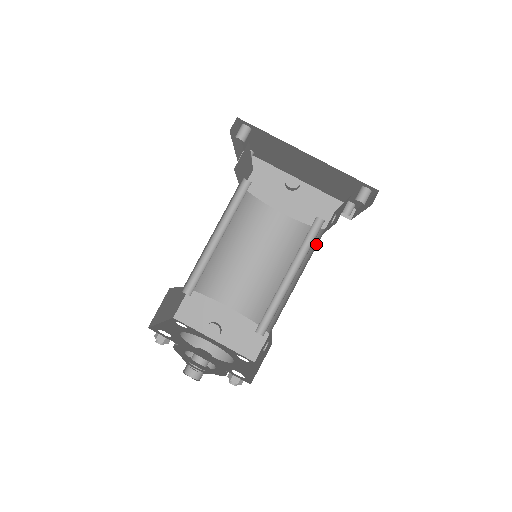
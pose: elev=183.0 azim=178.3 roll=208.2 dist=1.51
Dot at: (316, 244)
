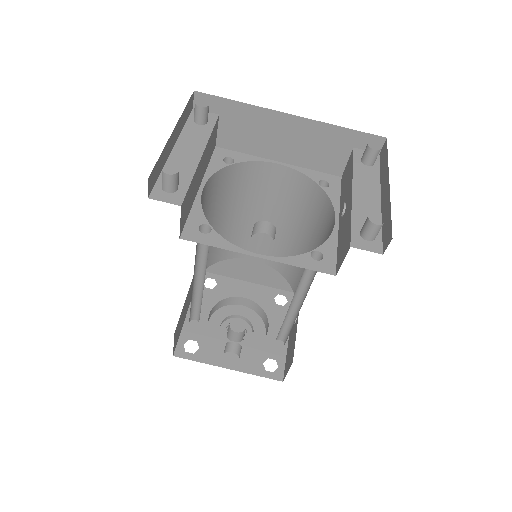
Dot at: (327, 231)
